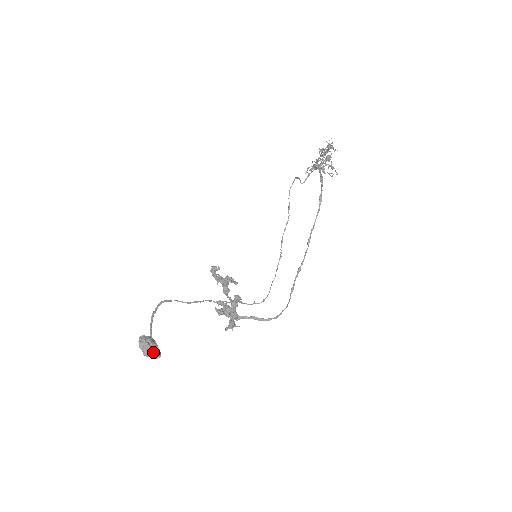
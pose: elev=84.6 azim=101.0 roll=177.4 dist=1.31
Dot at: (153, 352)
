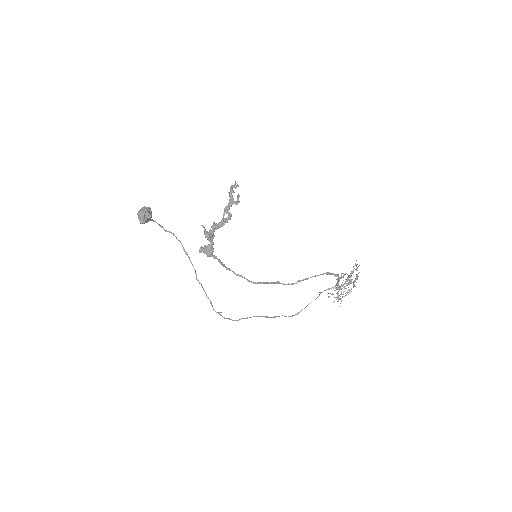
Dot at: (146, 212)
